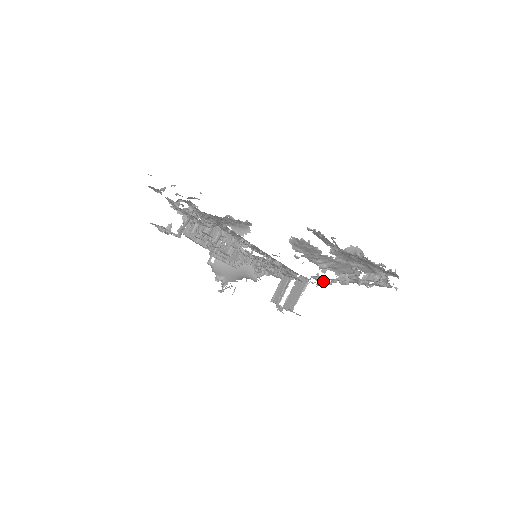
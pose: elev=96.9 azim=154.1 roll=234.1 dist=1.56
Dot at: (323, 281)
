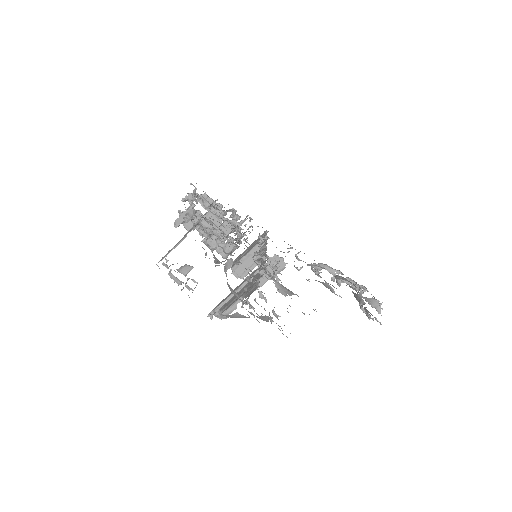
Dot at: occluded
